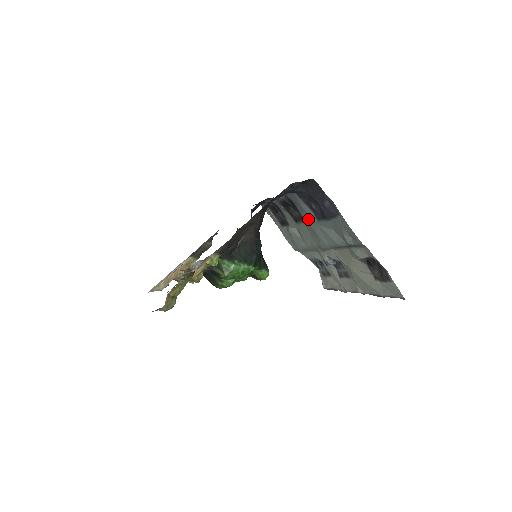
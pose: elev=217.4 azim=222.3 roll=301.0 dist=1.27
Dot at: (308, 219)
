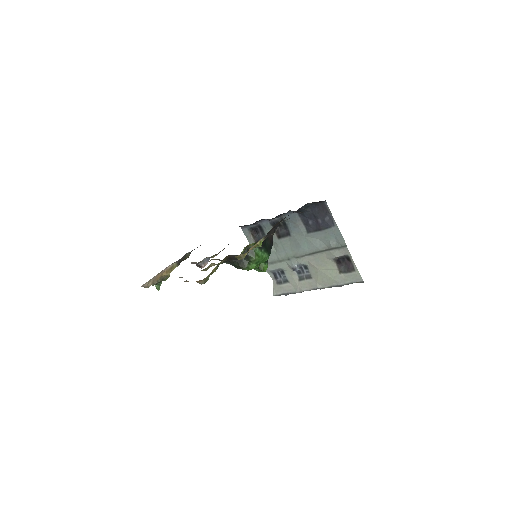
Dot at: (297, 233)
